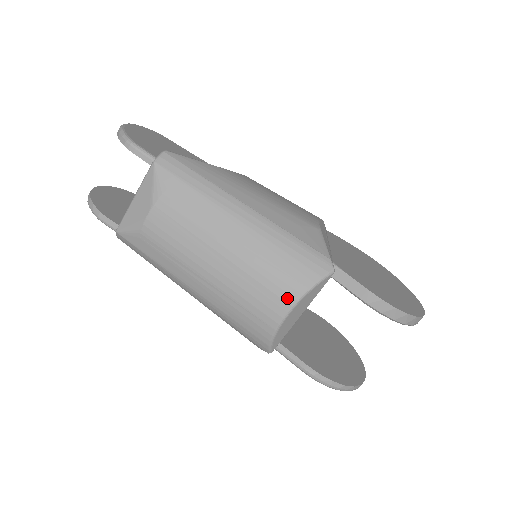
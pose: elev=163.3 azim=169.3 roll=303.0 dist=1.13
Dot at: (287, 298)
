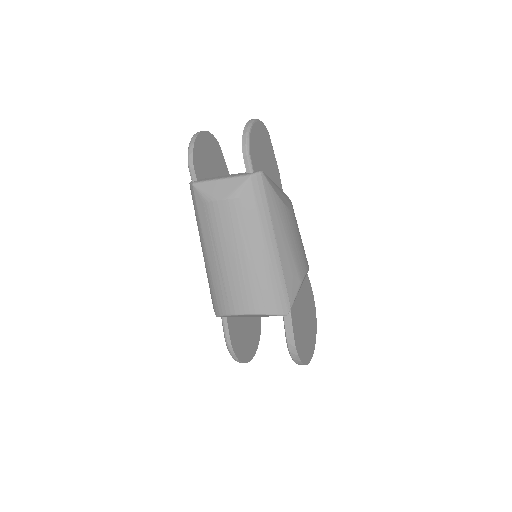
Dot at: (252, 308)
